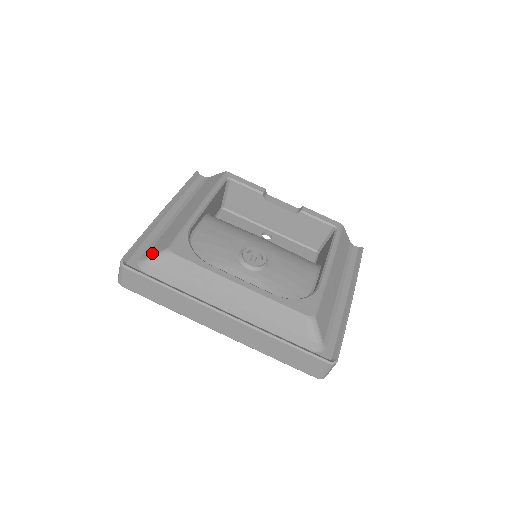
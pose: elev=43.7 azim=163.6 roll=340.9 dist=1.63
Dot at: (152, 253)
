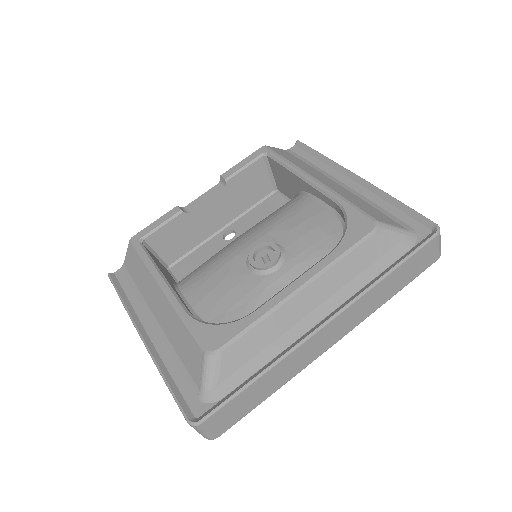
Dot at: (199, 378)
